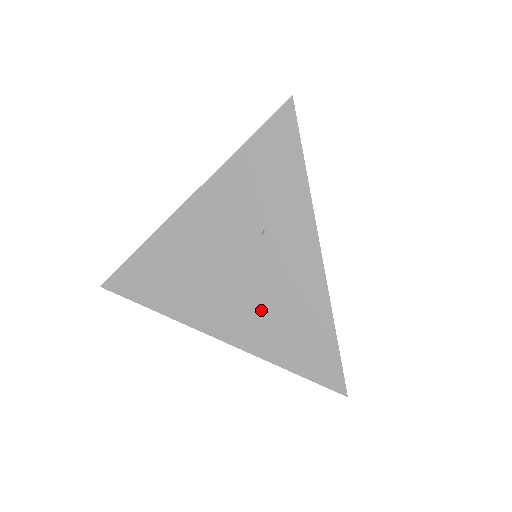
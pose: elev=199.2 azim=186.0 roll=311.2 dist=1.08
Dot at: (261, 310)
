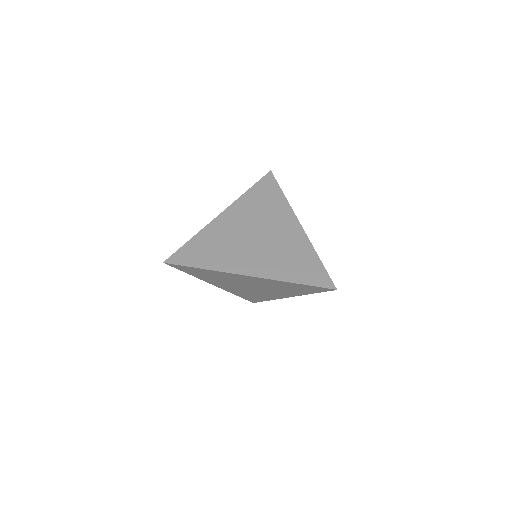
Dot at: (275, 256)
